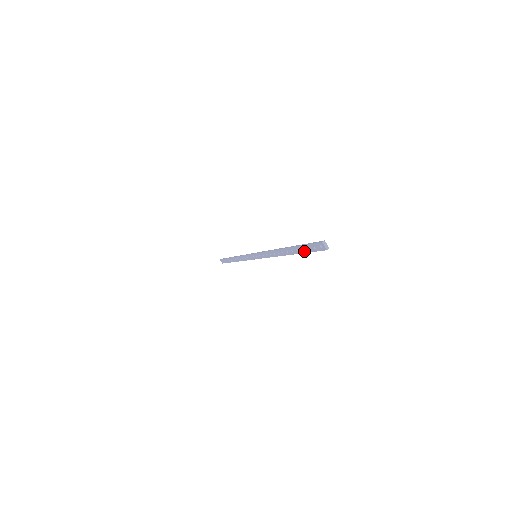
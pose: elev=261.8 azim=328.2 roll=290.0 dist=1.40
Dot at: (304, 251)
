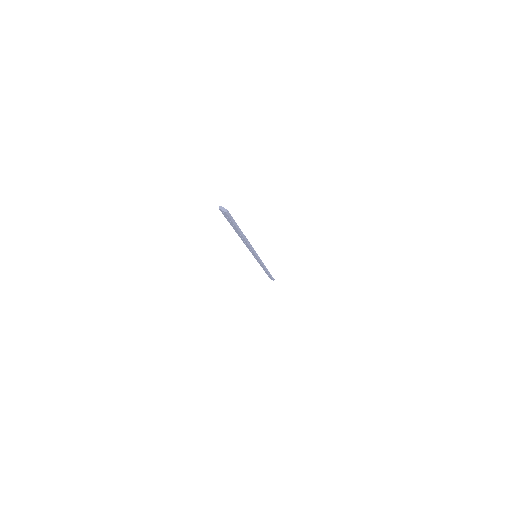
Dot at: (234, 226)
